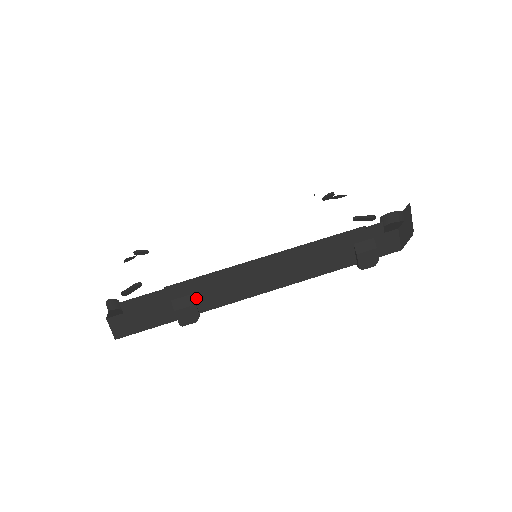
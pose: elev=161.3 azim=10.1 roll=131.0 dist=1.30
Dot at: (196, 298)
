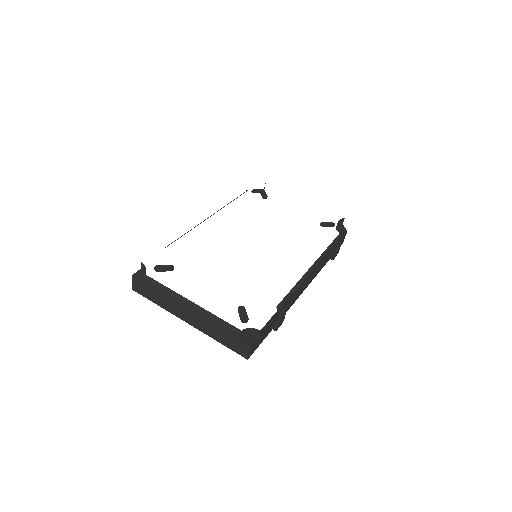
Dot at: (285, 308)
